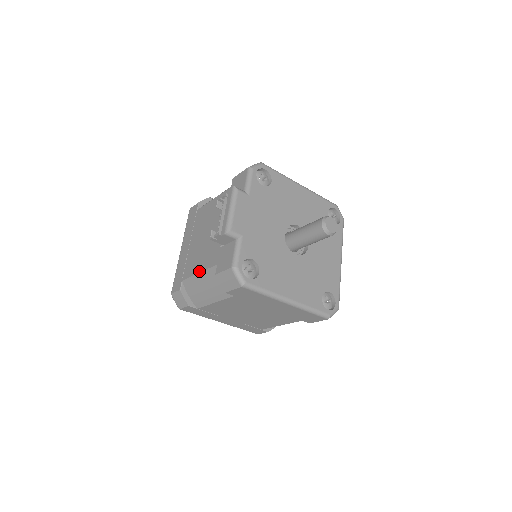
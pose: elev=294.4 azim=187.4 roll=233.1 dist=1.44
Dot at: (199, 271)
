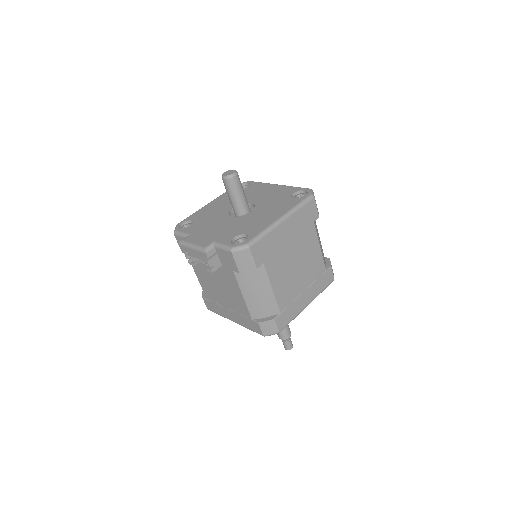
Dot at: (241, 295)
